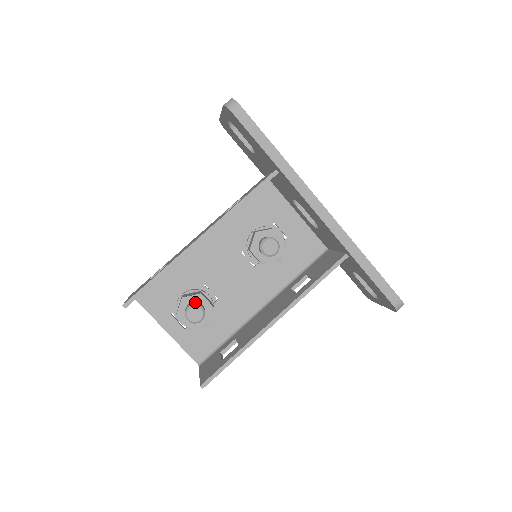
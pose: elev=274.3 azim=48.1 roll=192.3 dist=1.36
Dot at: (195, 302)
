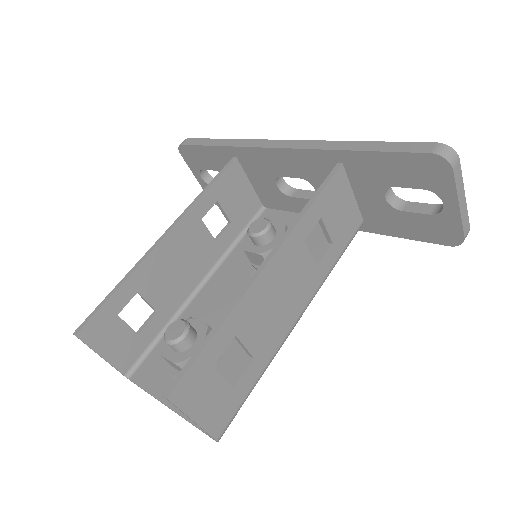
Dot at: occluded
